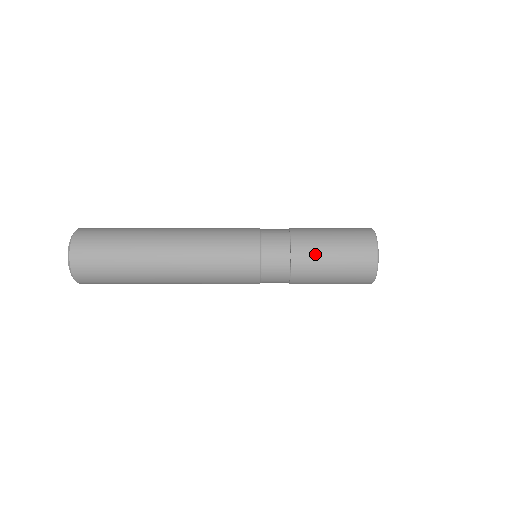
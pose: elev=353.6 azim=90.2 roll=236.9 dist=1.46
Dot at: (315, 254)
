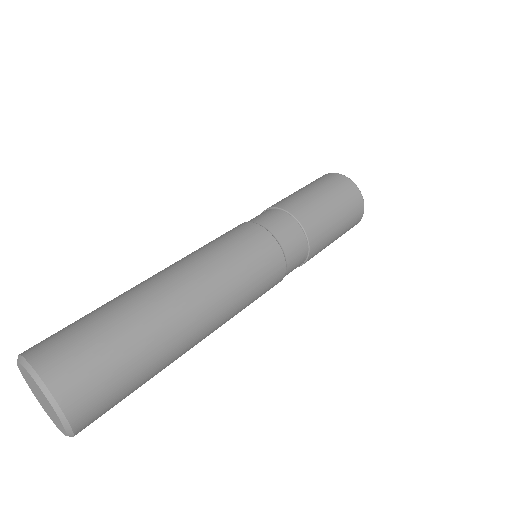
Dot at: (323, 248)
